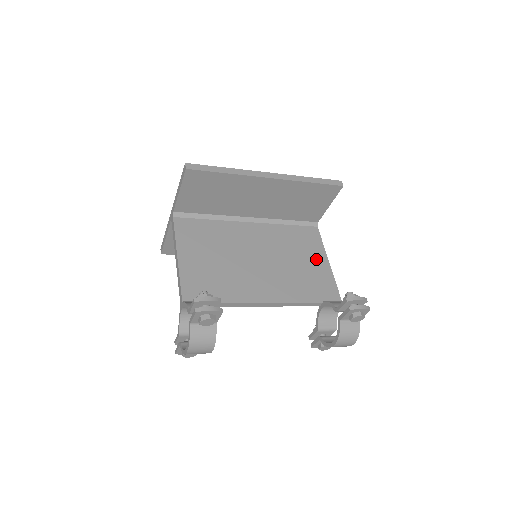
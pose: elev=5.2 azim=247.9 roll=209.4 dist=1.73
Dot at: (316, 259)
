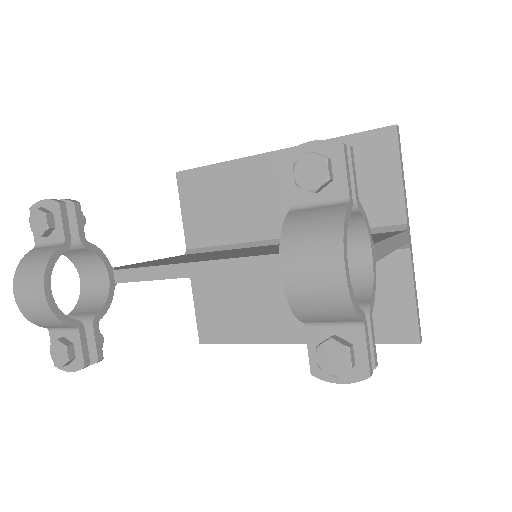
Dot at: occluded
